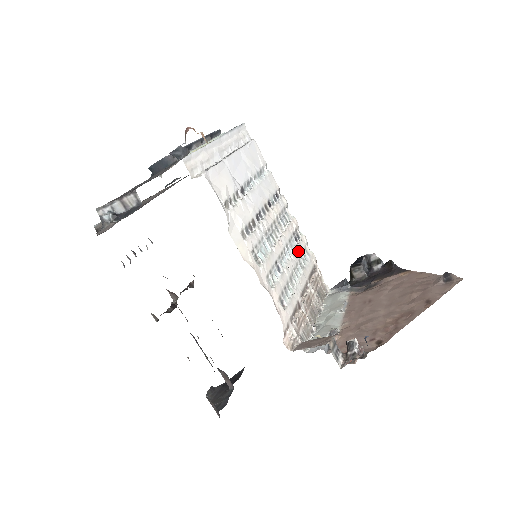
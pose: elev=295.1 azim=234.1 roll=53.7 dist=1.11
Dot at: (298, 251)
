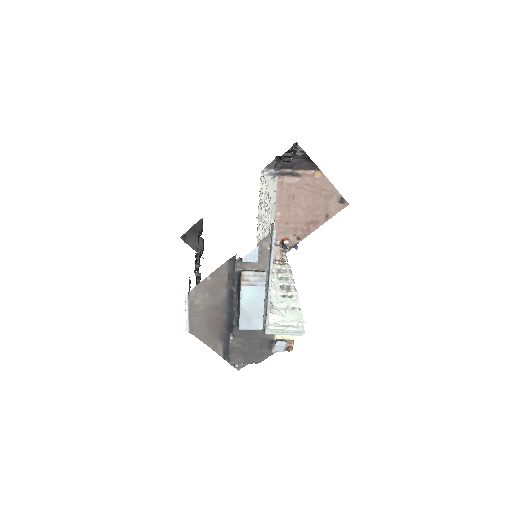
Dot at: occluded
